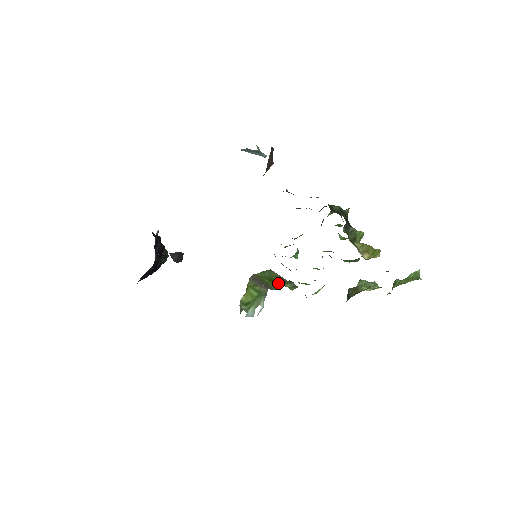
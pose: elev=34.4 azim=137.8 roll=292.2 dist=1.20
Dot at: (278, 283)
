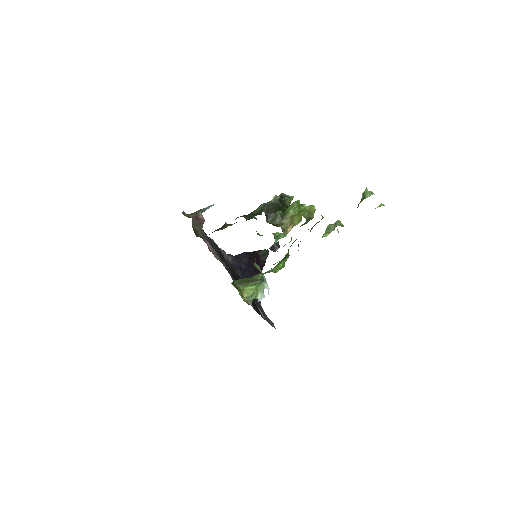
Dot at: (253, 278)
